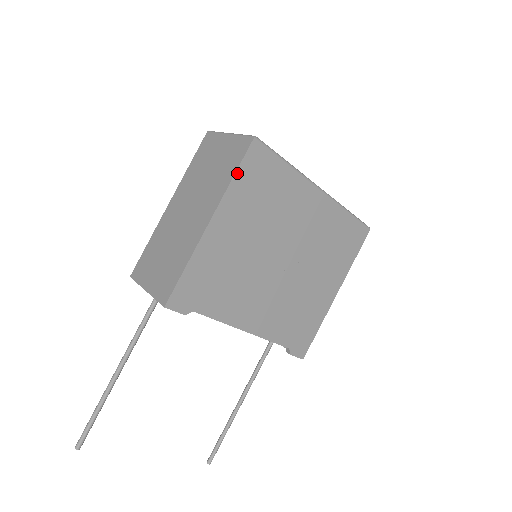
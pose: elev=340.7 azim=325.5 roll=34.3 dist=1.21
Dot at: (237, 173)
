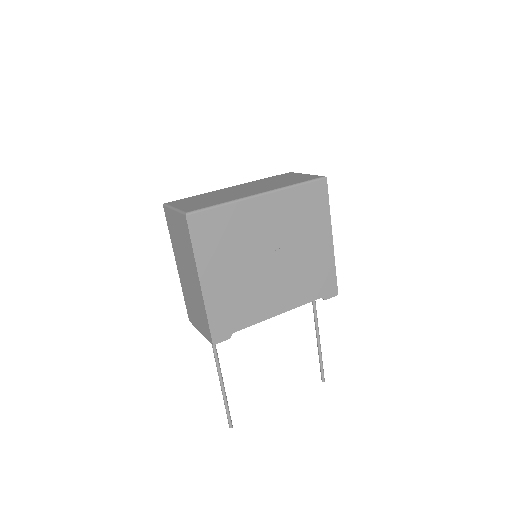
Dot at: (193, 244)
